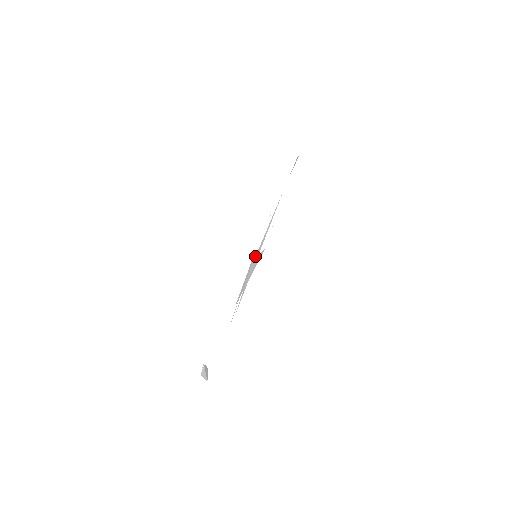
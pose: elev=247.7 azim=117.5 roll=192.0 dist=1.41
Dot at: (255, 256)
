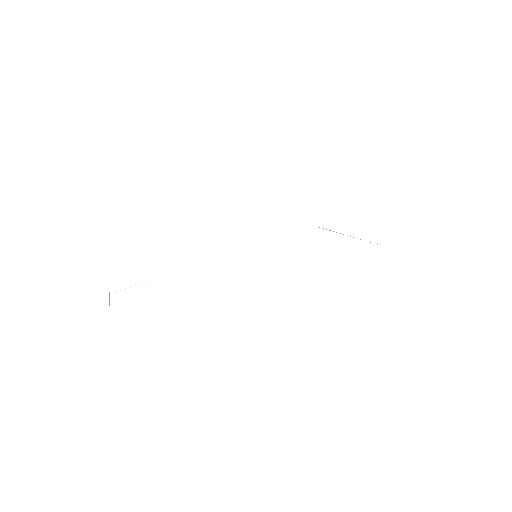
Dot at: occluded
